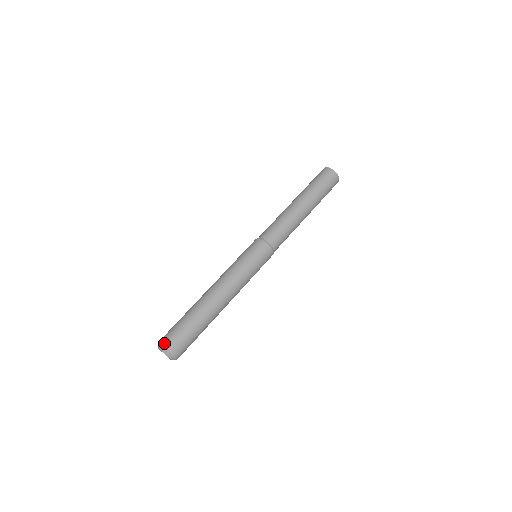
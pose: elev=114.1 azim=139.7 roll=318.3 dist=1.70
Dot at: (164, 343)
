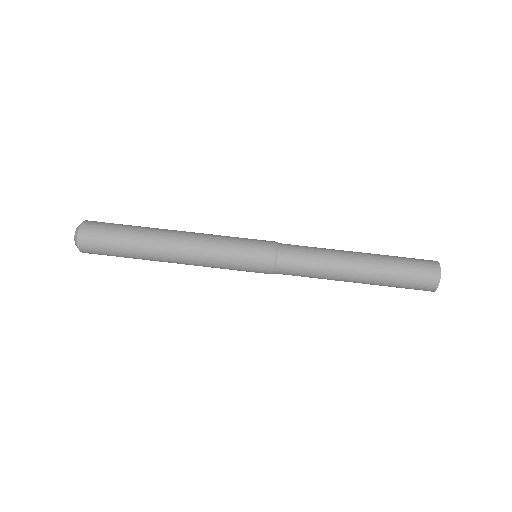
Dot at: (85, 223)
